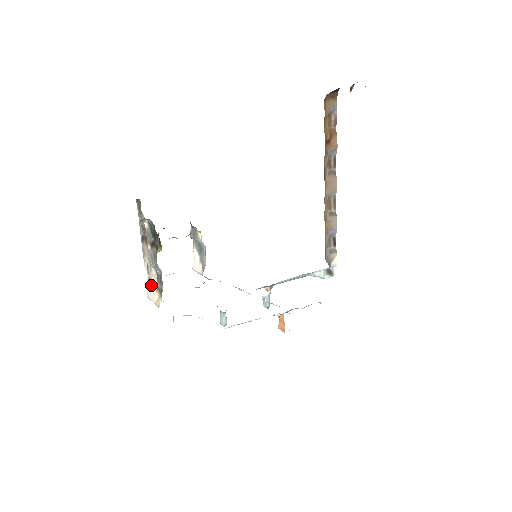
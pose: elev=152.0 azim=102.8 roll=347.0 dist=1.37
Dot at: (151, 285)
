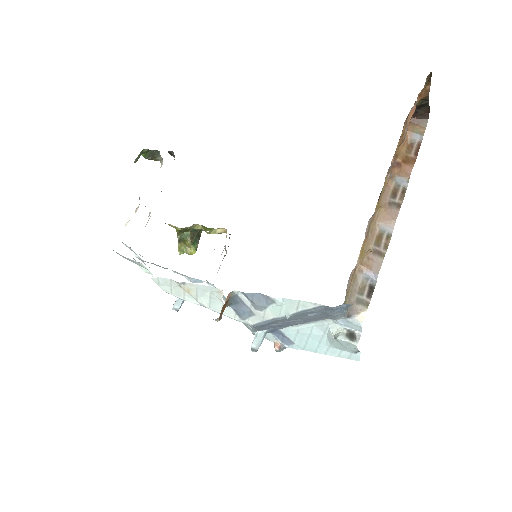
Dot at: occluded
